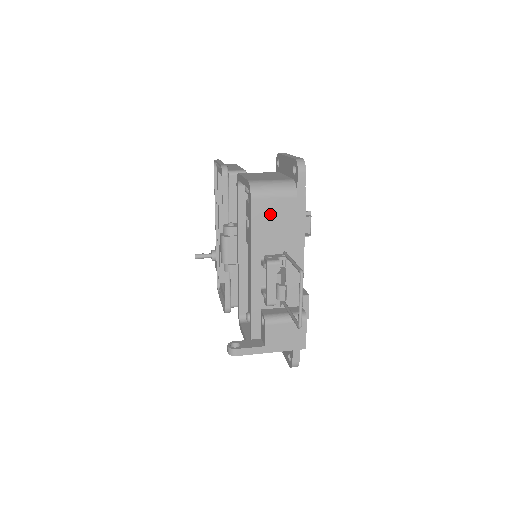
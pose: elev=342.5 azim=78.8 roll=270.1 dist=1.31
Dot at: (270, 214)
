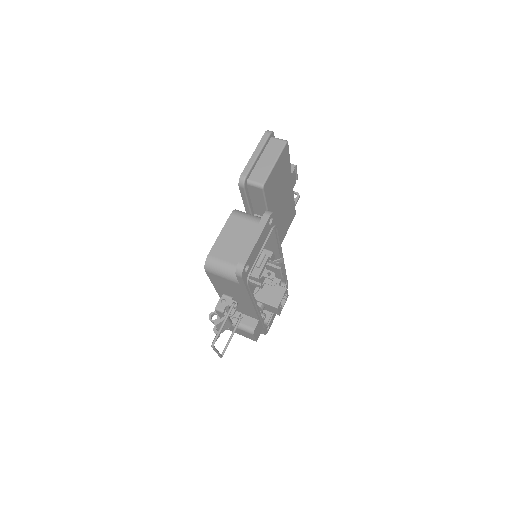
Dot at: (222, 282)
